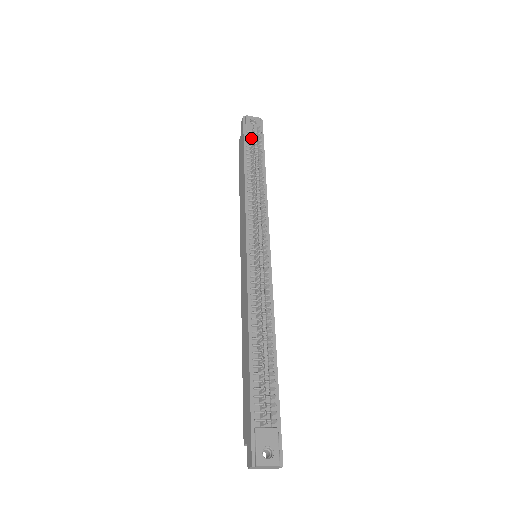
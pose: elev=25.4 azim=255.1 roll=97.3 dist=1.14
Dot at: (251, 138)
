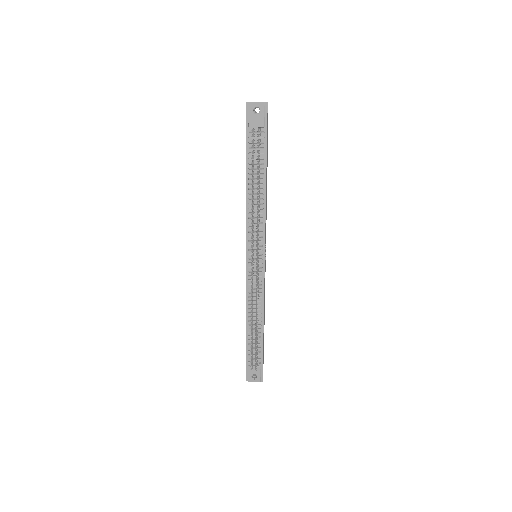
Dot at: (253, 139)
